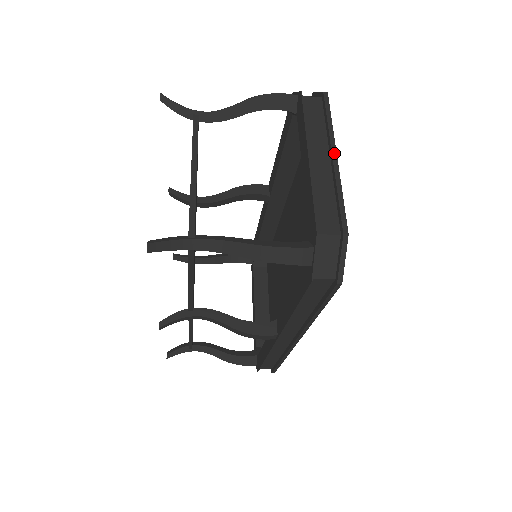
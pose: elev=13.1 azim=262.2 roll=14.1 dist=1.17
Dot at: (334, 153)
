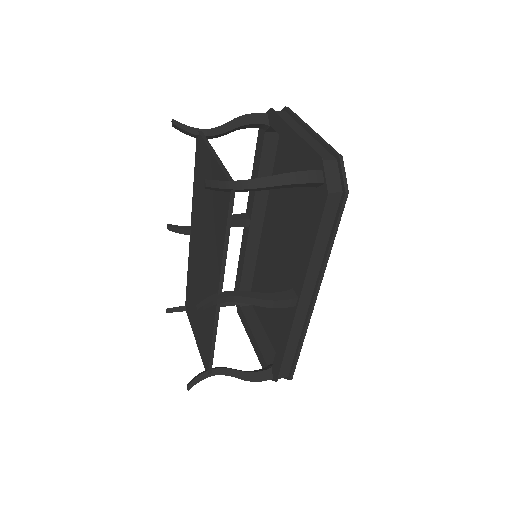
Dot at: (309, 128)
